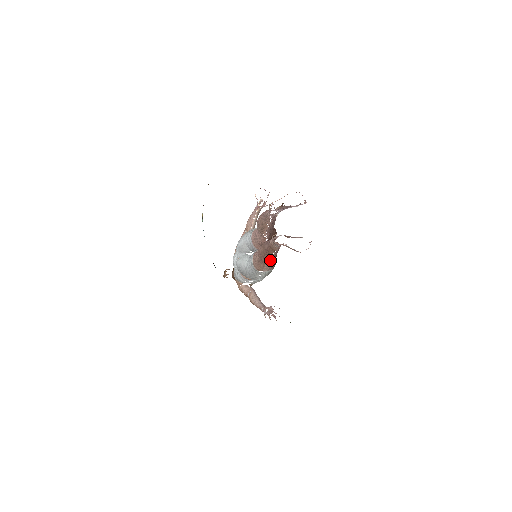
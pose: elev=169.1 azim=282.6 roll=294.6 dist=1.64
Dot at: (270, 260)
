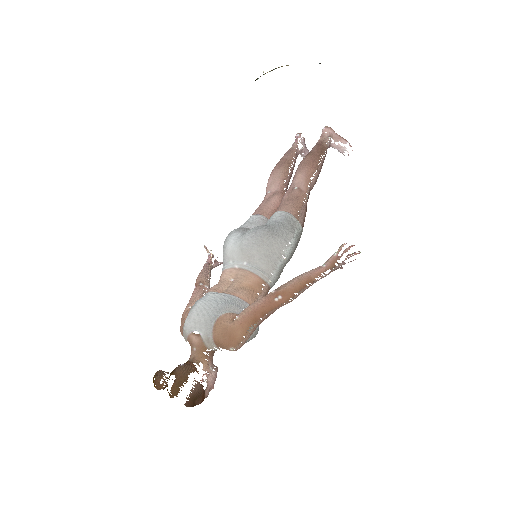
Dot at: (315, 178)
